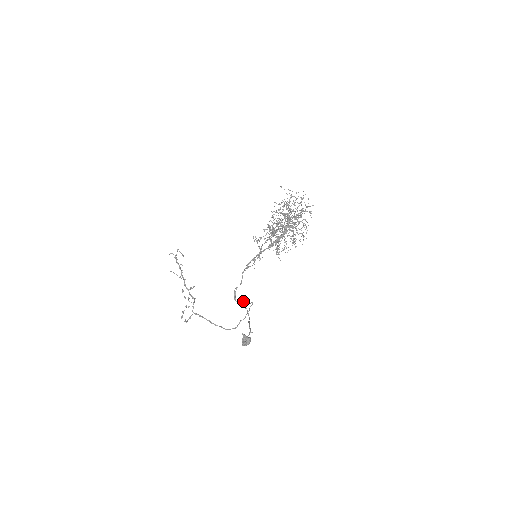
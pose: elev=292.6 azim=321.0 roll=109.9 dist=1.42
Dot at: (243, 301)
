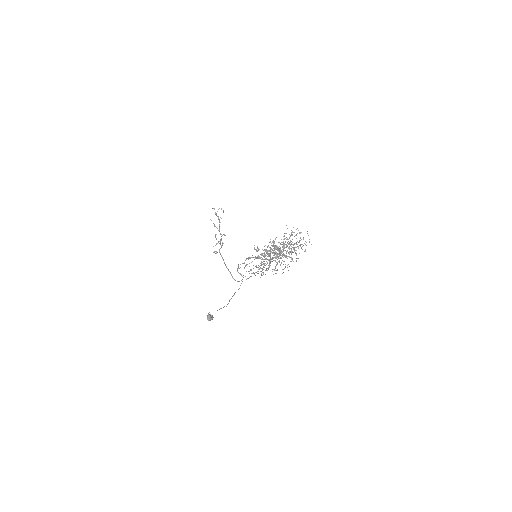
Dot at: occluded
